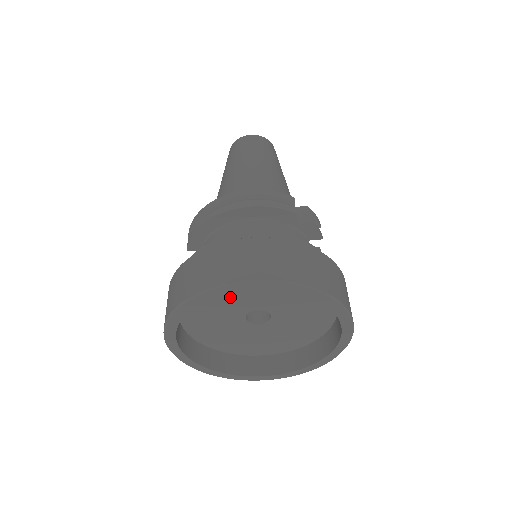
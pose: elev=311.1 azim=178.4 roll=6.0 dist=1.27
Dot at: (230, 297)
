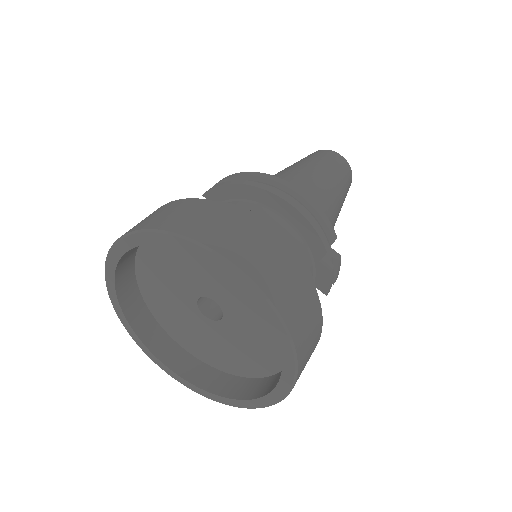
Dot at: (203, 267)
